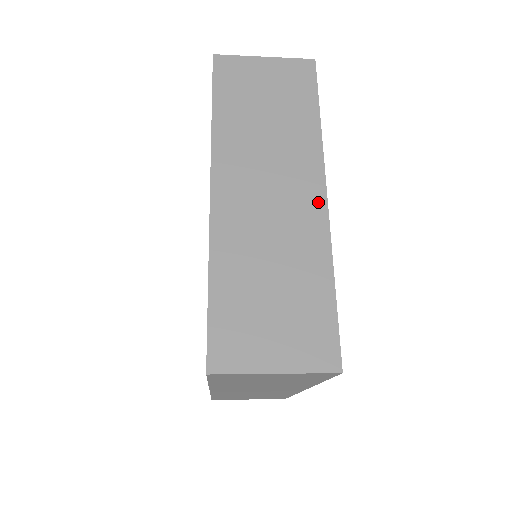
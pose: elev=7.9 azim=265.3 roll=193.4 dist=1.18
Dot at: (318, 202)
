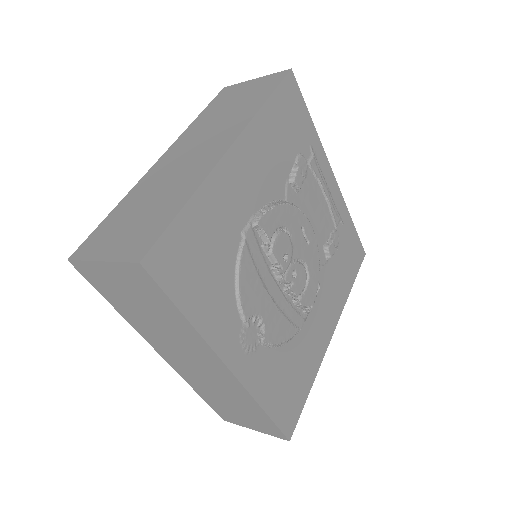
Dot at: (219, 153)
